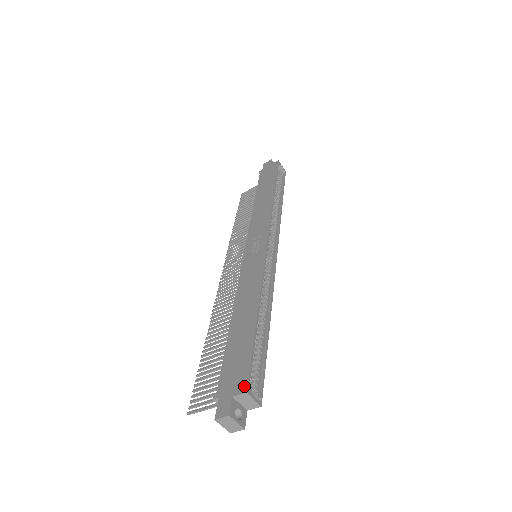
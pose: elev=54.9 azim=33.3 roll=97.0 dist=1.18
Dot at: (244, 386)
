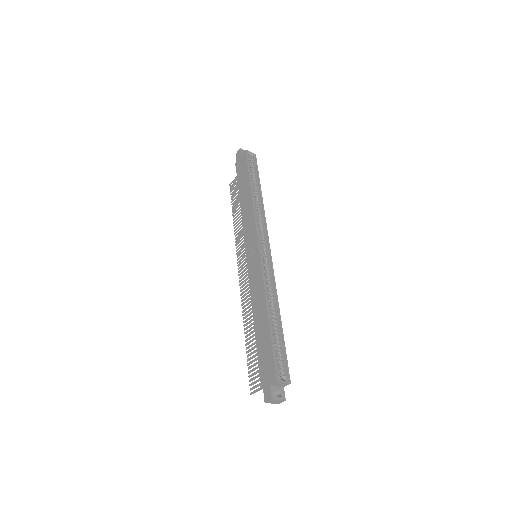
Dot at: (274, 377)
